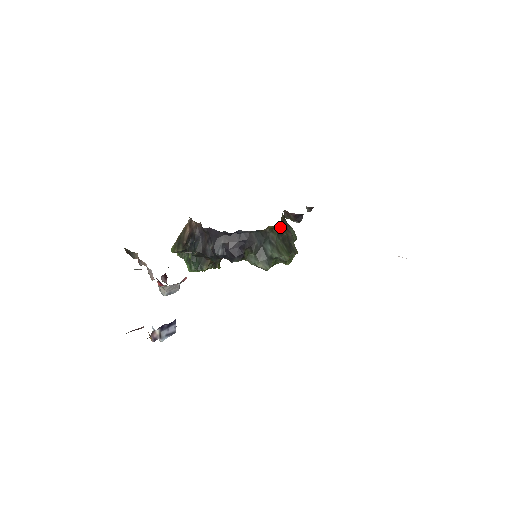
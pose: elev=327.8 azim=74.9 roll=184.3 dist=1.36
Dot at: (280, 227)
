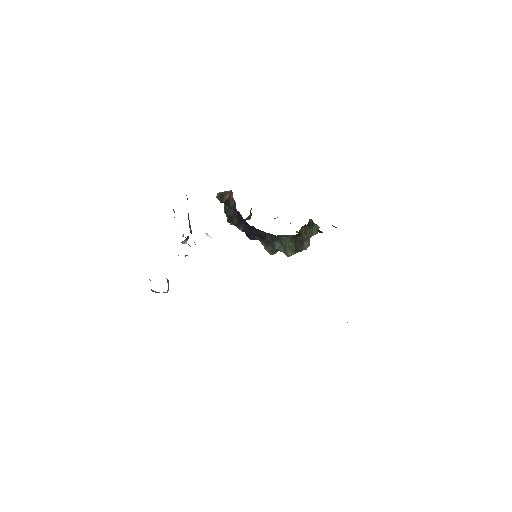
Dot at: (296, 234)
